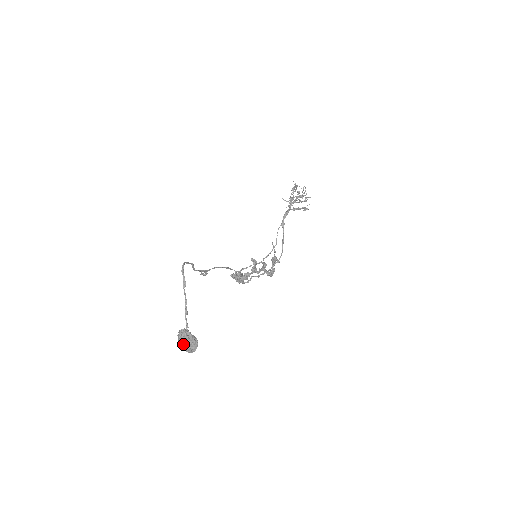
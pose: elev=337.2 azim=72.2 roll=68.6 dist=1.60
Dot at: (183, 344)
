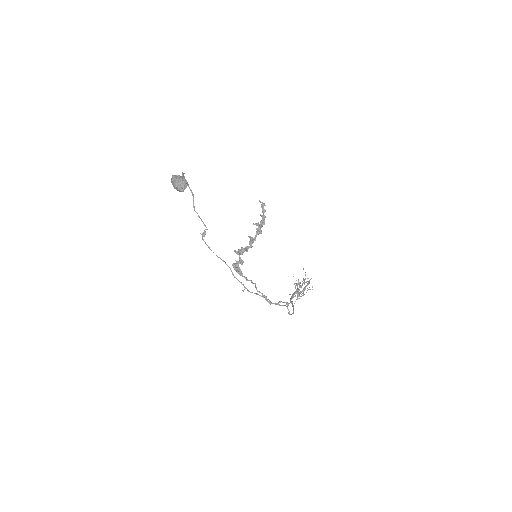
Dot at: (174, 177)
